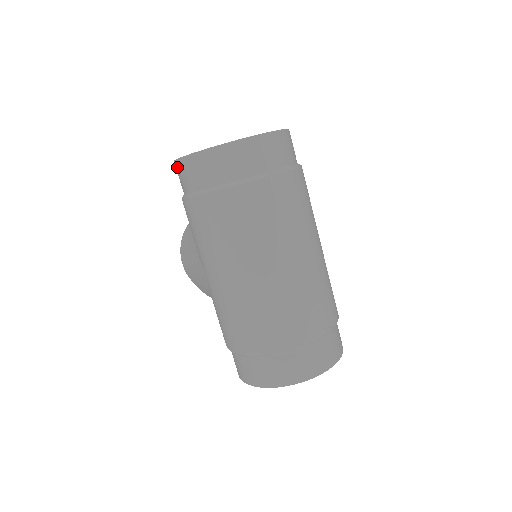
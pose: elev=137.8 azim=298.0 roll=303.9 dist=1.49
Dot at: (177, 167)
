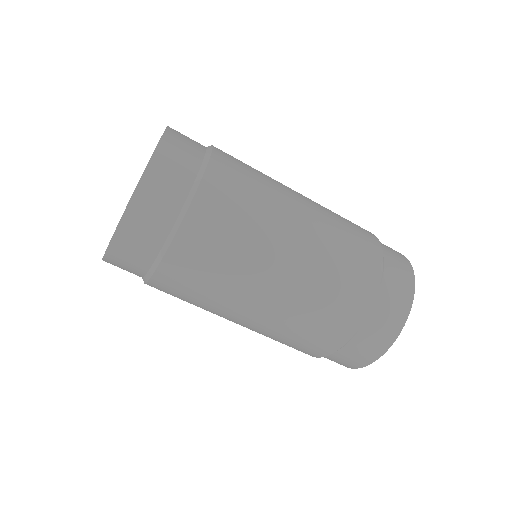
Dot at: occluded
